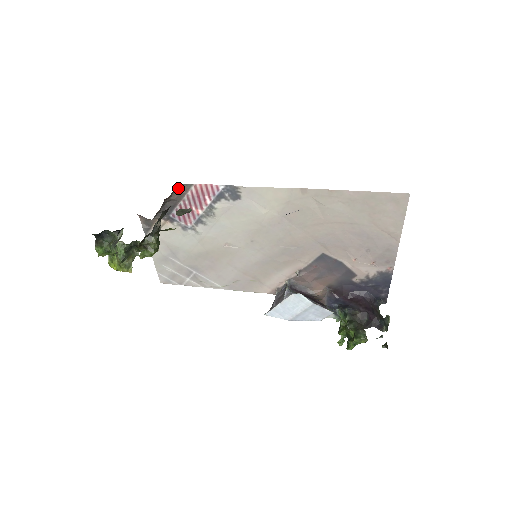
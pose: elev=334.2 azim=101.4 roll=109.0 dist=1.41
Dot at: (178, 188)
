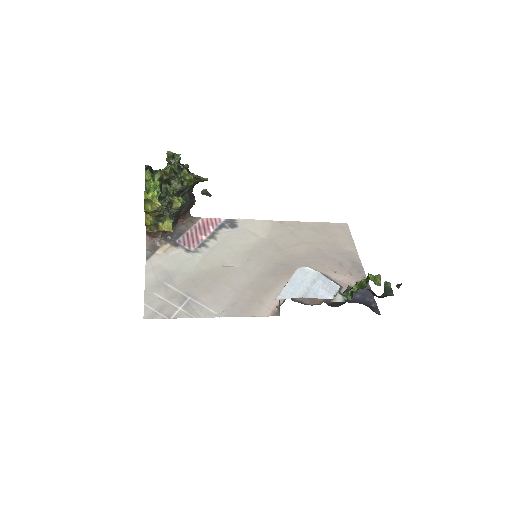
Dot at: (189, 219)
